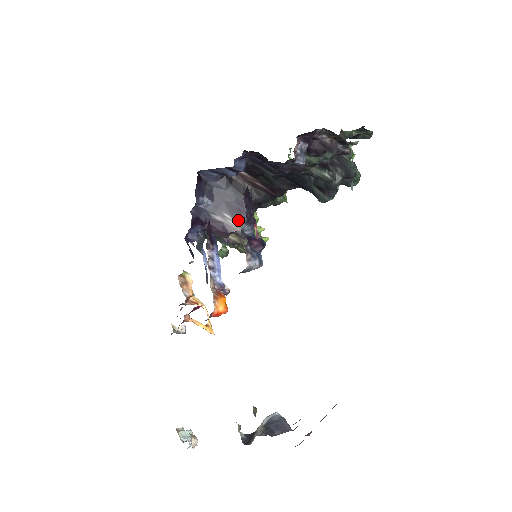
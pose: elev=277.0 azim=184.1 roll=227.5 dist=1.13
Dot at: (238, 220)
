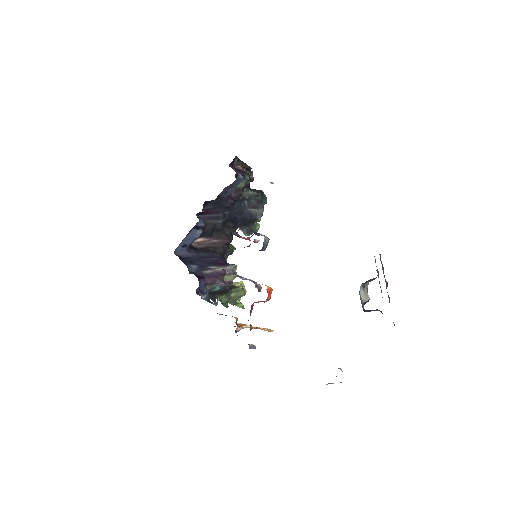
Dot at: (221, 266)
